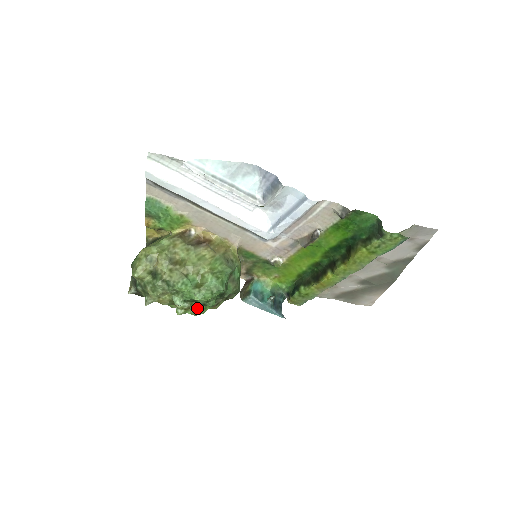
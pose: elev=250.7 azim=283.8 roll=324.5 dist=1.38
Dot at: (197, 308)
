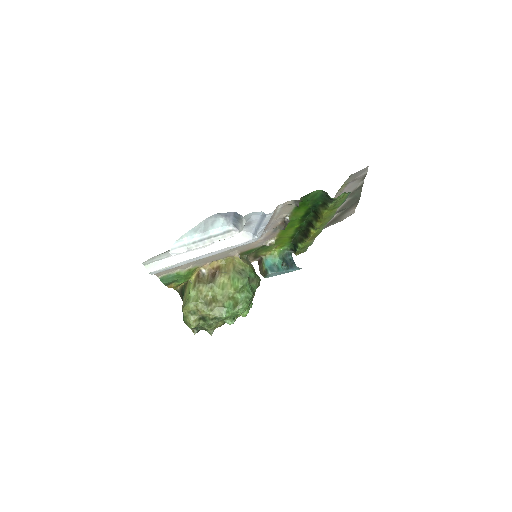
Dot at: (243, 313)
